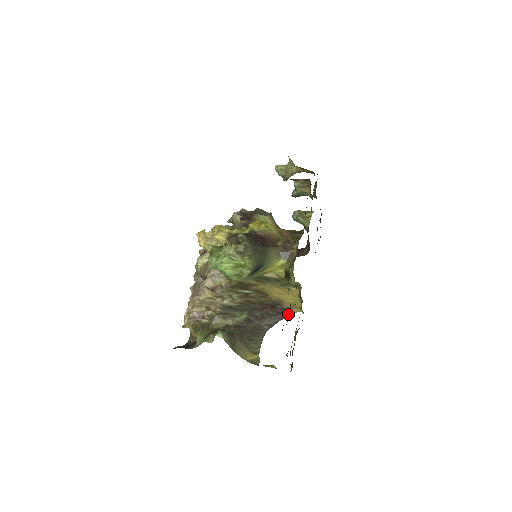
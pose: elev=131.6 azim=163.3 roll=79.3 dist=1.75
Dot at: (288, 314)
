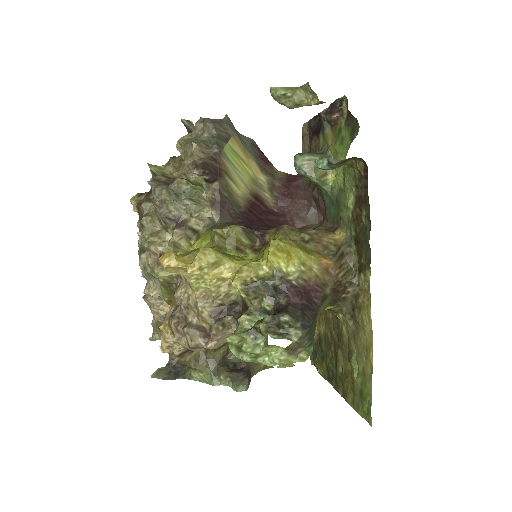
Dot at: occluded
